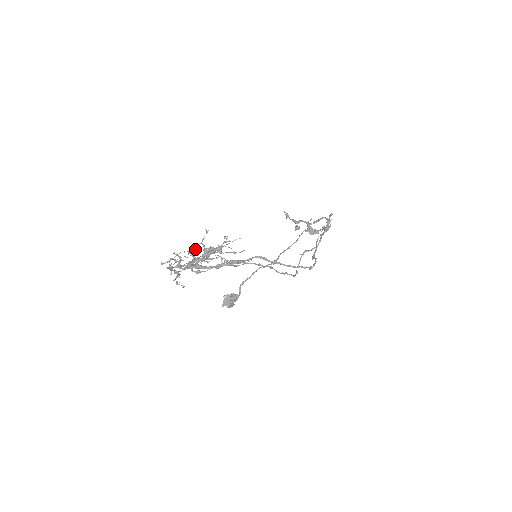
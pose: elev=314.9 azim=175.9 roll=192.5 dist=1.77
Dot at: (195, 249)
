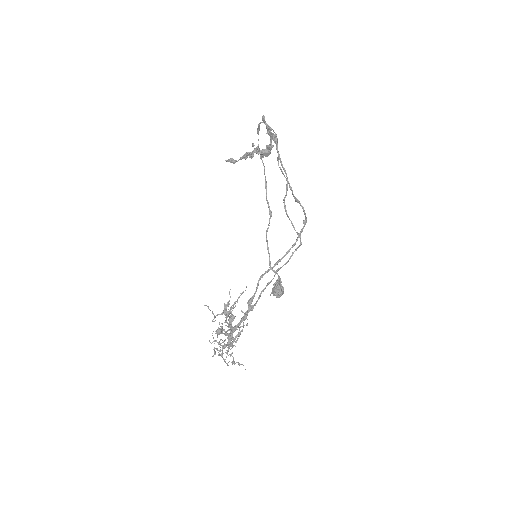
Dot at: (218, 334)
